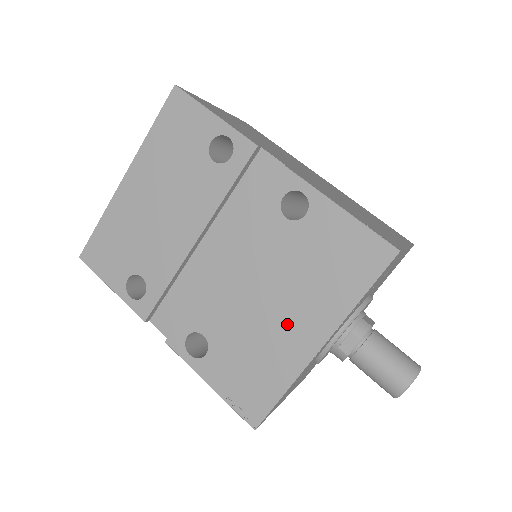
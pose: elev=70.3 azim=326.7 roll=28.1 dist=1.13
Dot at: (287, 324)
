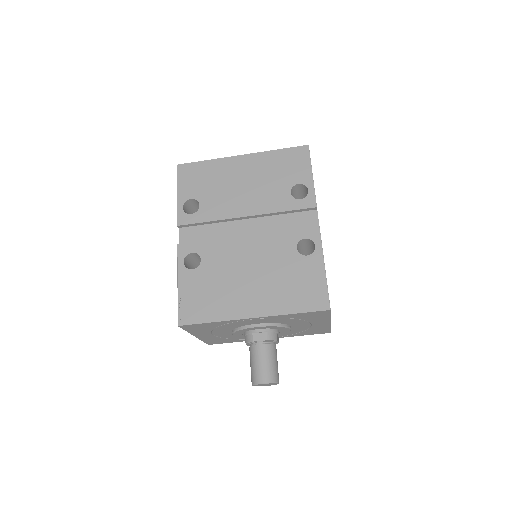
Dot at: (248, 293)
